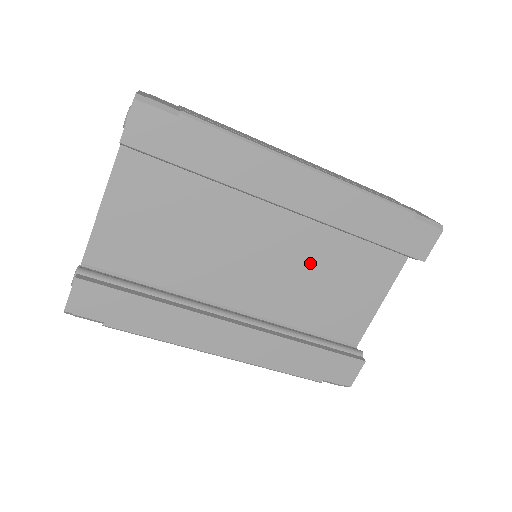
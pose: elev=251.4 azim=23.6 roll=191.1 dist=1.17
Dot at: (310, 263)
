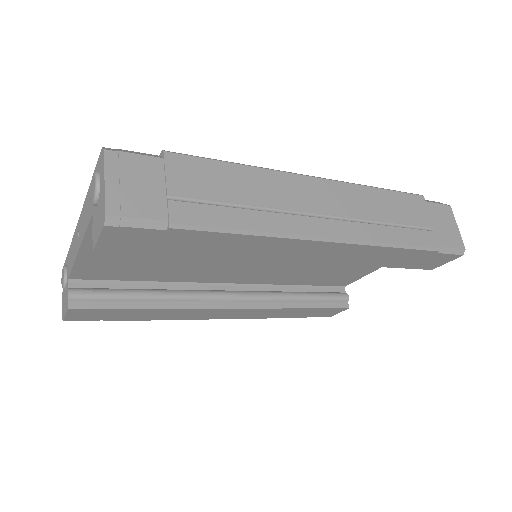
Dot at: occluded
